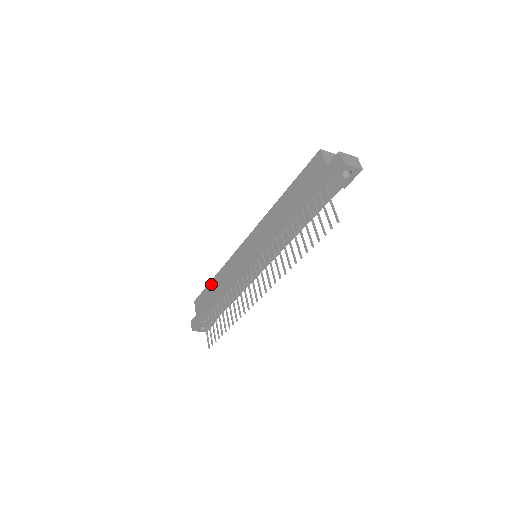
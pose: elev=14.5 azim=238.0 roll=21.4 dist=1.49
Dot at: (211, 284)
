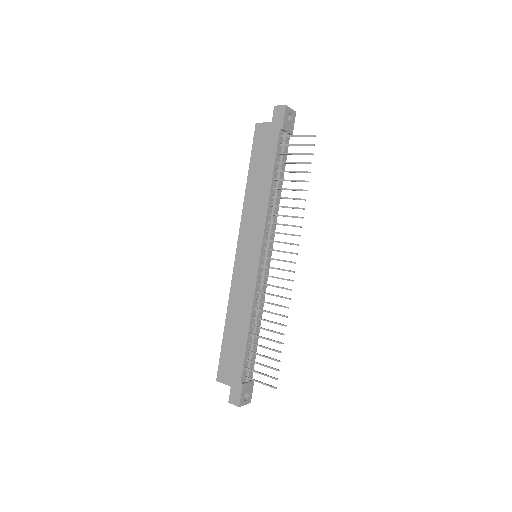
Dot at: (226, 335)
